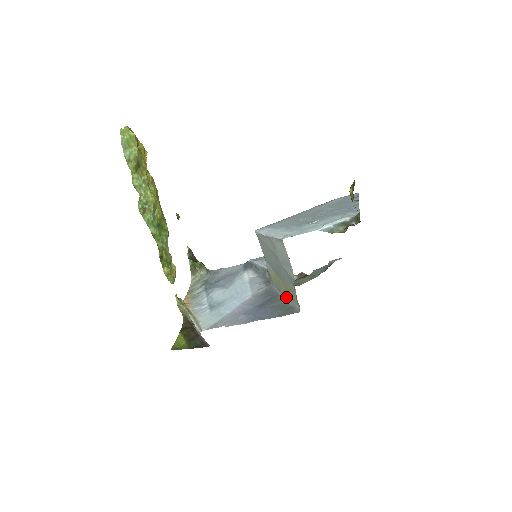
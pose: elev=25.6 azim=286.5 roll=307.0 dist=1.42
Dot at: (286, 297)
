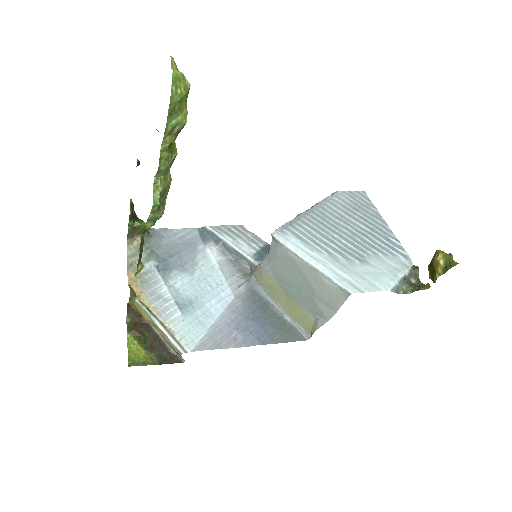
Dot at: (282, 310)
